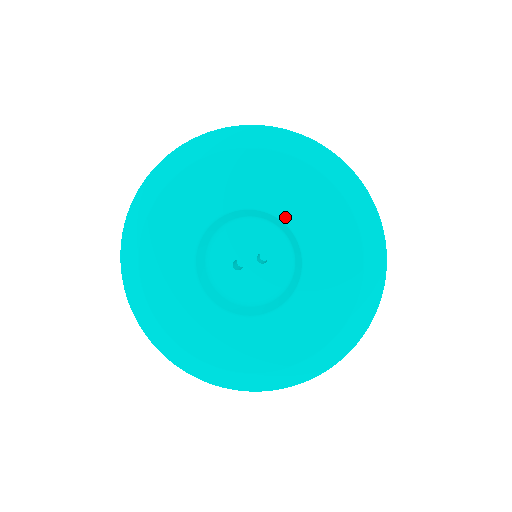
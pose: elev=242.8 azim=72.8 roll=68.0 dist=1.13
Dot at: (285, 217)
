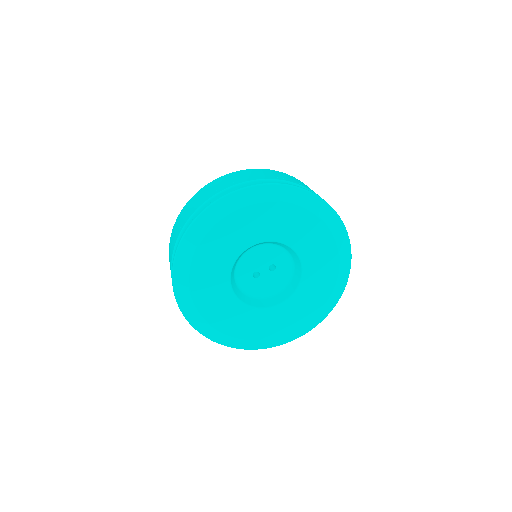
Dot at: (289, 243)
